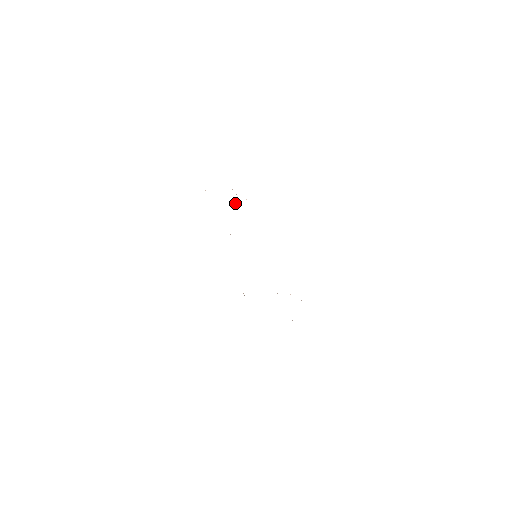
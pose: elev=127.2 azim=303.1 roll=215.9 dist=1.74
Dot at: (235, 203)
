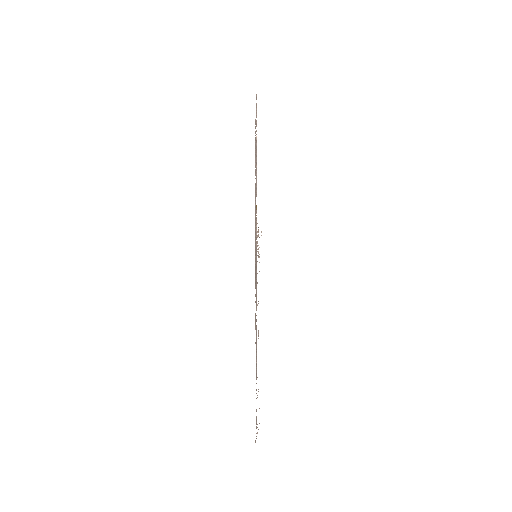
Dot at: occluded
